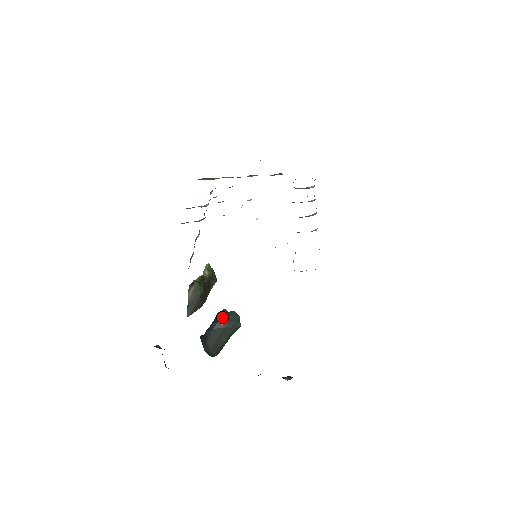
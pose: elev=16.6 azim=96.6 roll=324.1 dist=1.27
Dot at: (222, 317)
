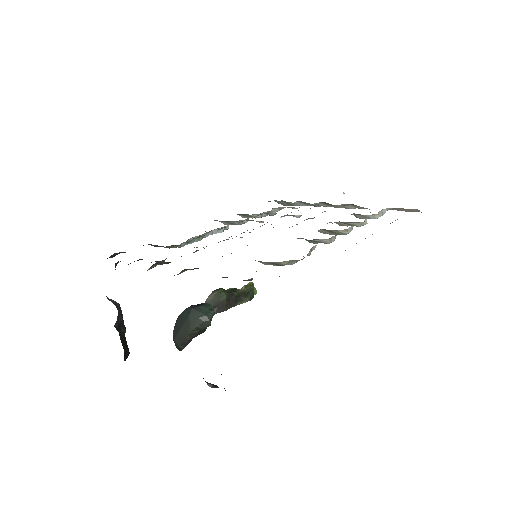
Dot at: (194, 305)
